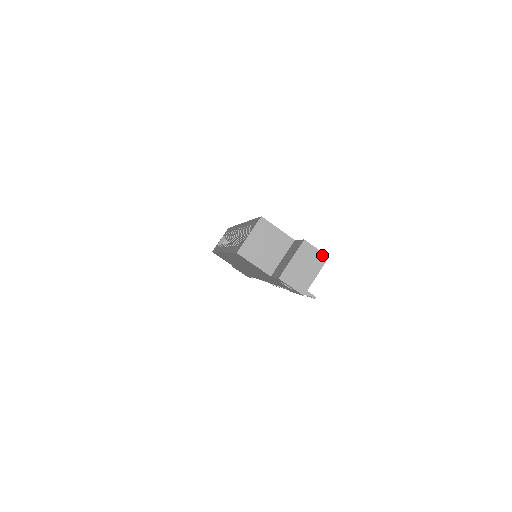
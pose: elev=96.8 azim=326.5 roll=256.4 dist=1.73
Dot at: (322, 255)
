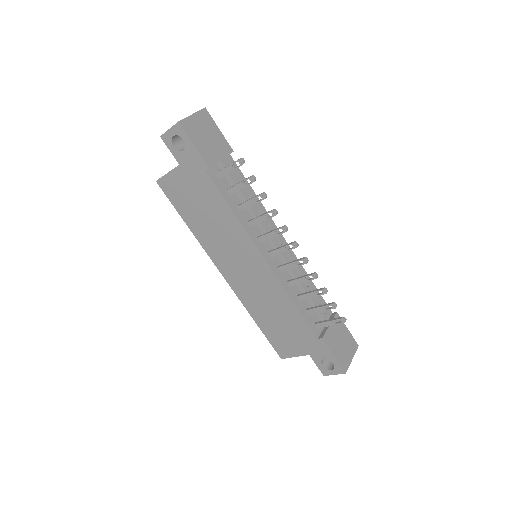
Dot at: occluded
